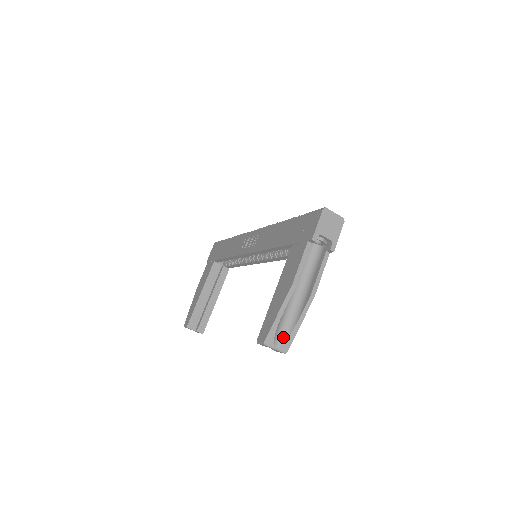
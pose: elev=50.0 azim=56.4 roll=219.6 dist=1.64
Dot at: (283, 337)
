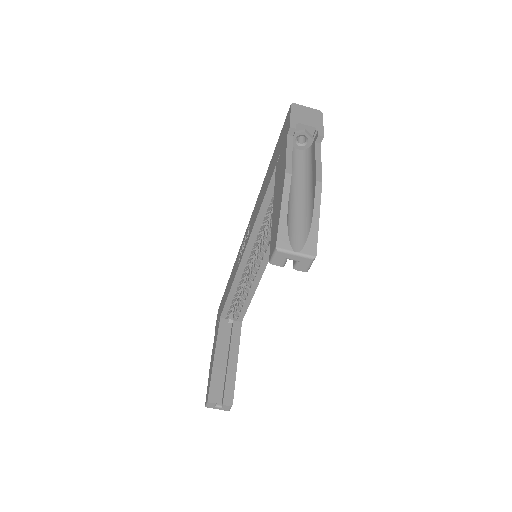
Dot at: (302, 239)
